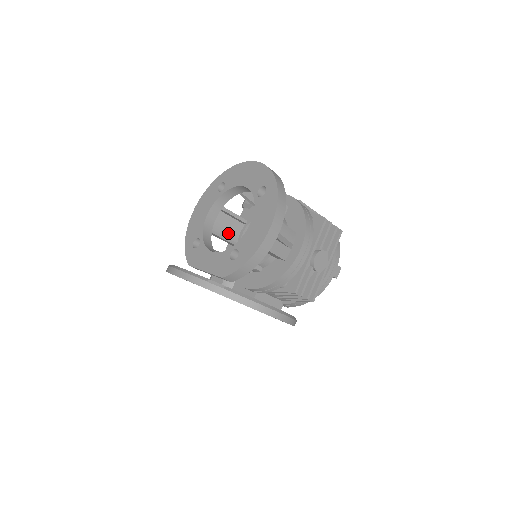
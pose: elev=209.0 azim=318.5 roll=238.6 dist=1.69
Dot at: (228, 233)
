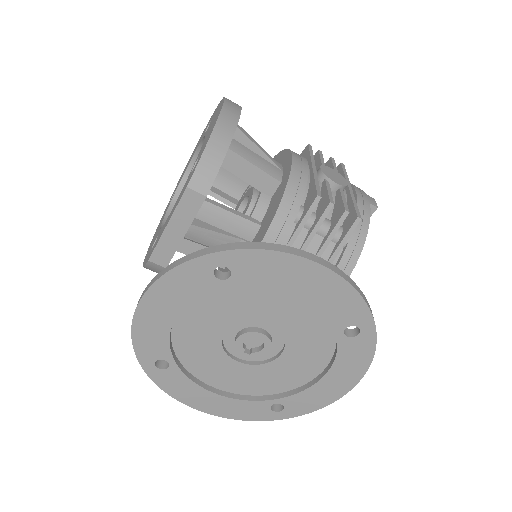
Dot at: occluded
